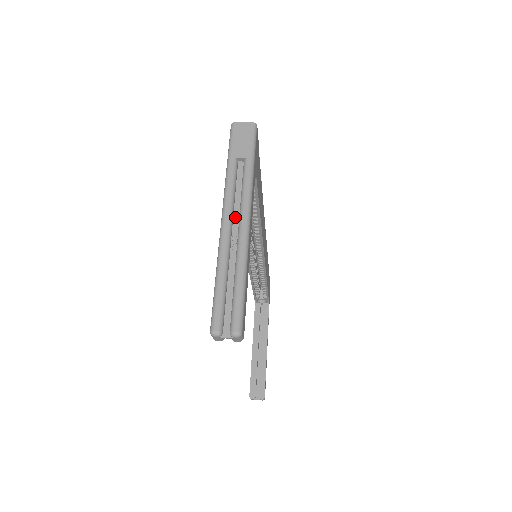
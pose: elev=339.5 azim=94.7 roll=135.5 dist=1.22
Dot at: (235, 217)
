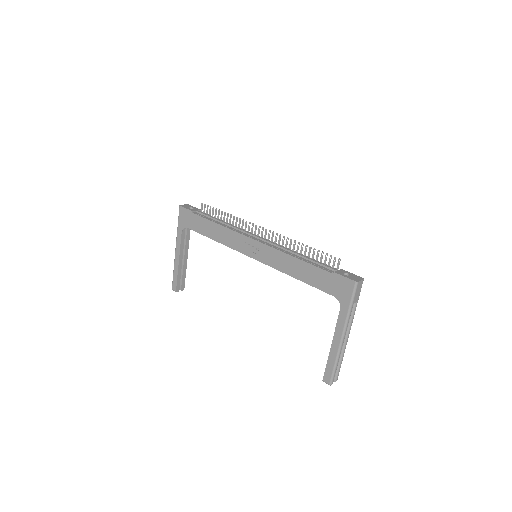
Dot at: (345, 332)
